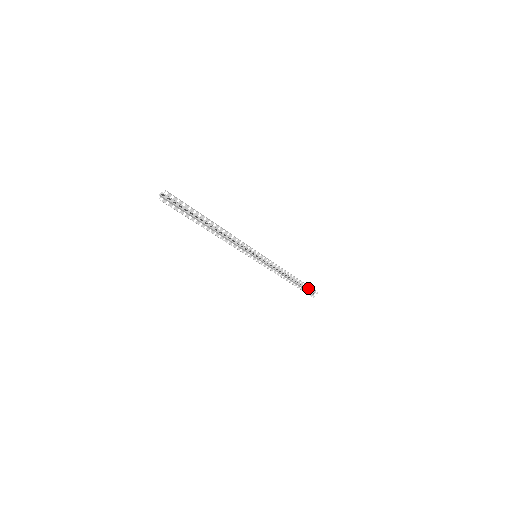
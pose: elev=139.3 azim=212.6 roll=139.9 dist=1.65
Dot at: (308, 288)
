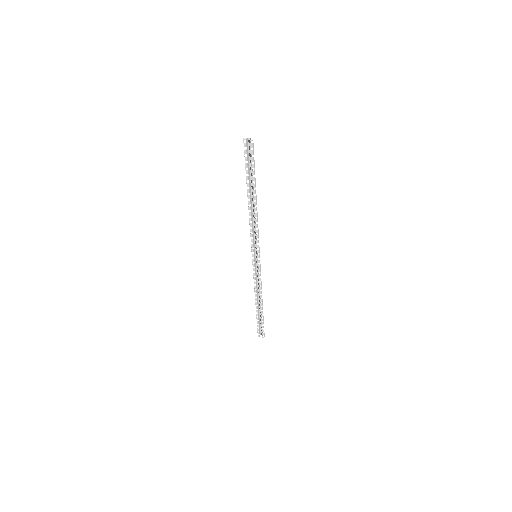
Dot at: occluded
